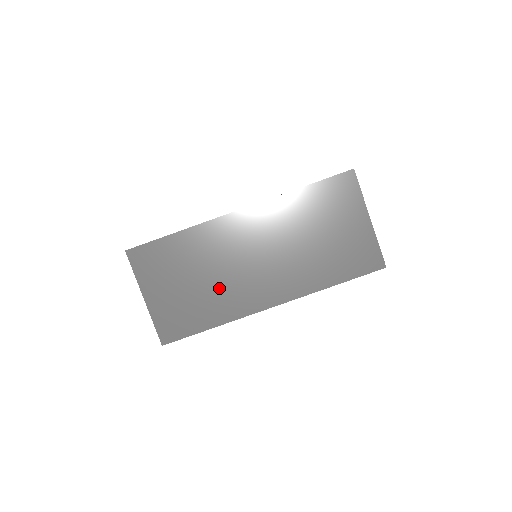
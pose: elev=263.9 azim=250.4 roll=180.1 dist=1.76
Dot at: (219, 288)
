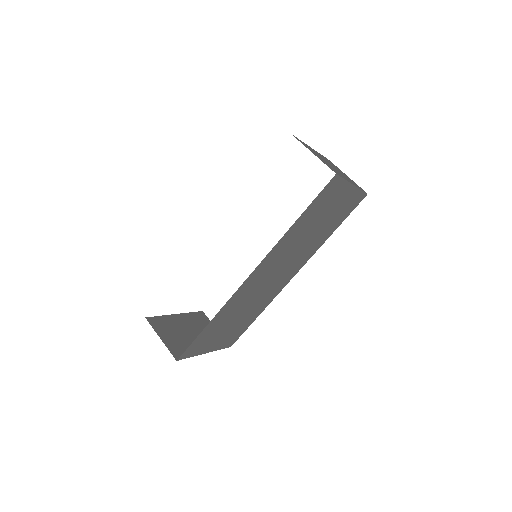
Dot at: (254, 305)
